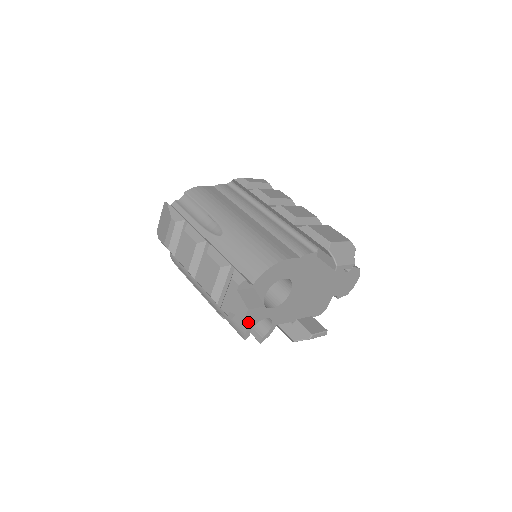
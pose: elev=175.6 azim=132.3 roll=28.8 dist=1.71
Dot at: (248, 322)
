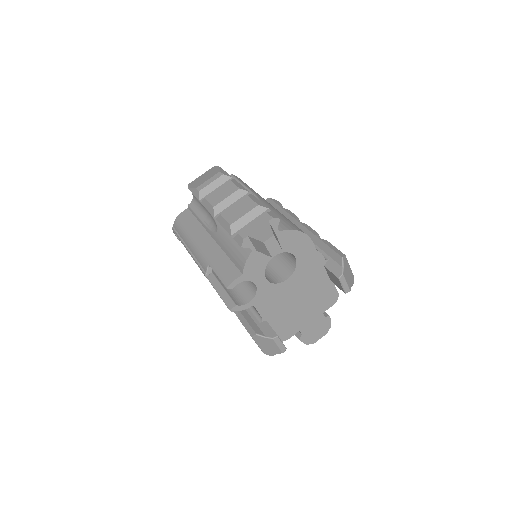
Dot at: (245, 270)
